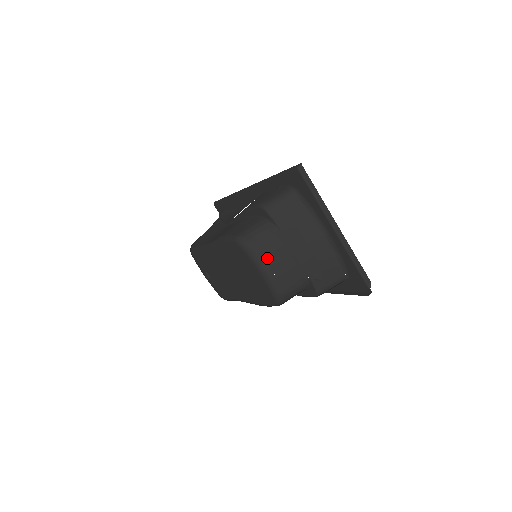
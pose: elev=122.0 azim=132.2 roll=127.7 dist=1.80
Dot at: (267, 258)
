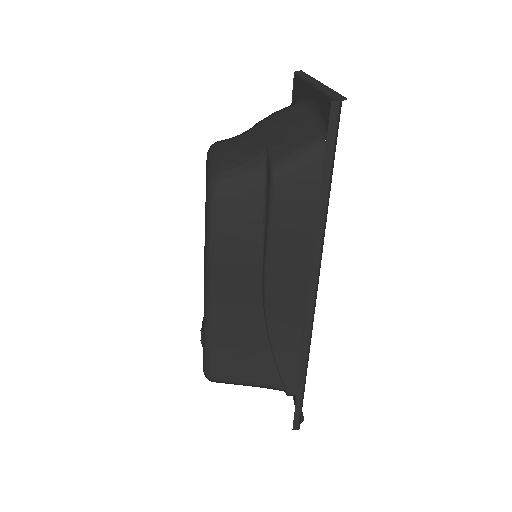
Dot at: (225, 144)
